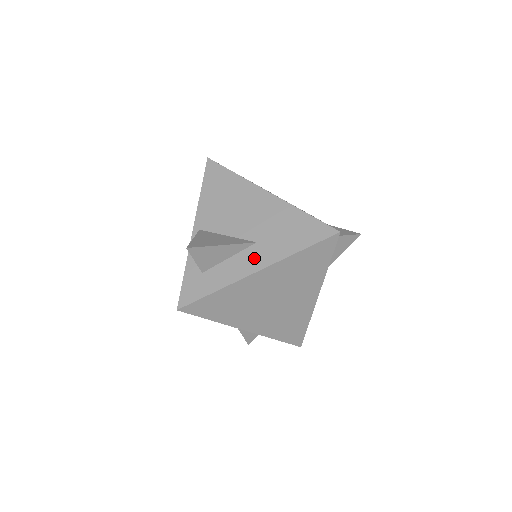
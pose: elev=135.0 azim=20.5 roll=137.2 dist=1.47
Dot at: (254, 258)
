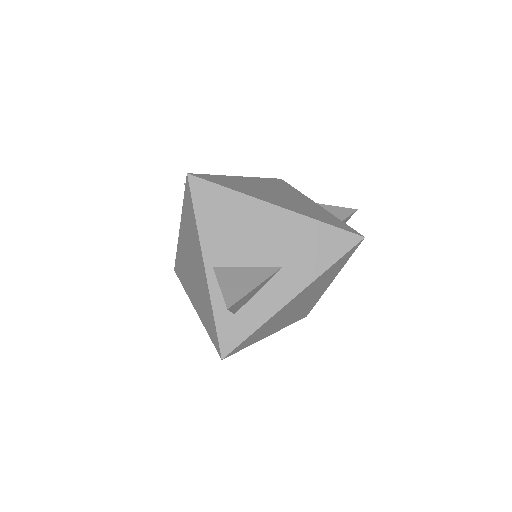
Dot at: (285, 285)
